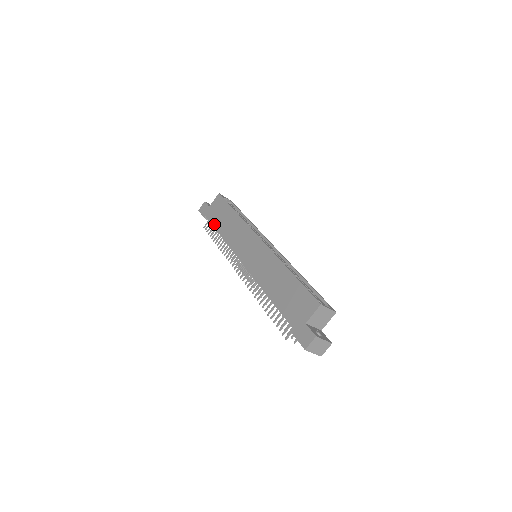
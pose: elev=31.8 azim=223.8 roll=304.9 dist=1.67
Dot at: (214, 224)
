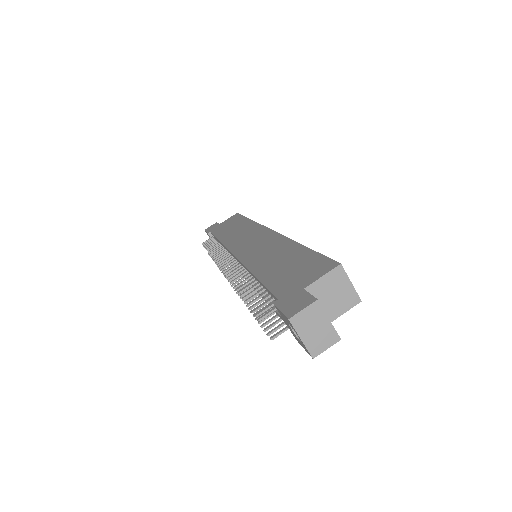
Dot at: (217, 234)
